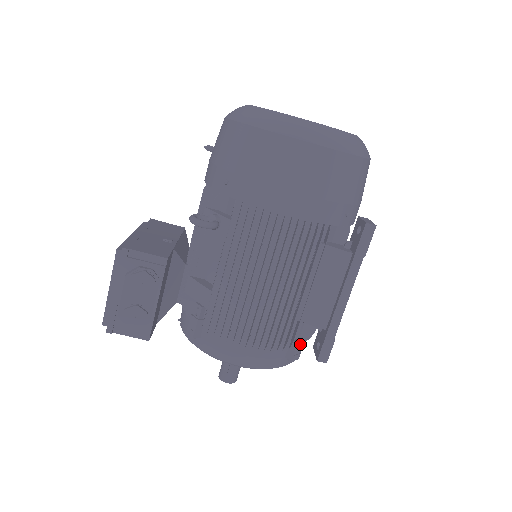
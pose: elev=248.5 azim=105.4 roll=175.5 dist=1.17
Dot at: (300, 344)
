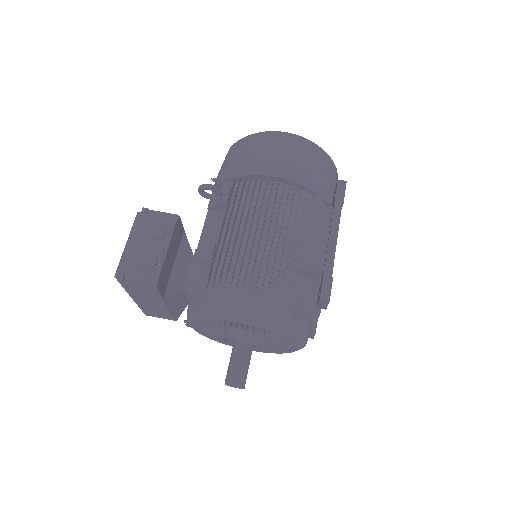
Dot at: (303, 300)
